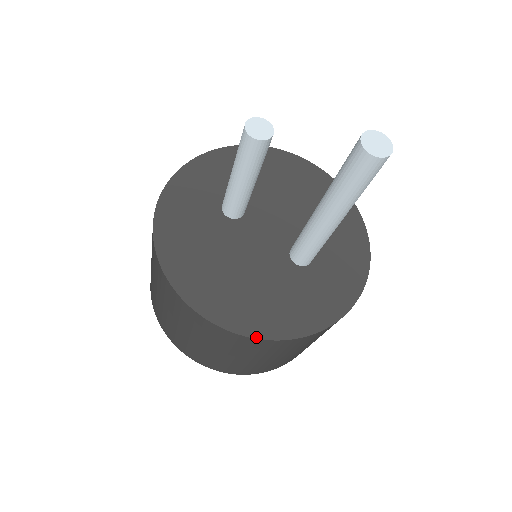
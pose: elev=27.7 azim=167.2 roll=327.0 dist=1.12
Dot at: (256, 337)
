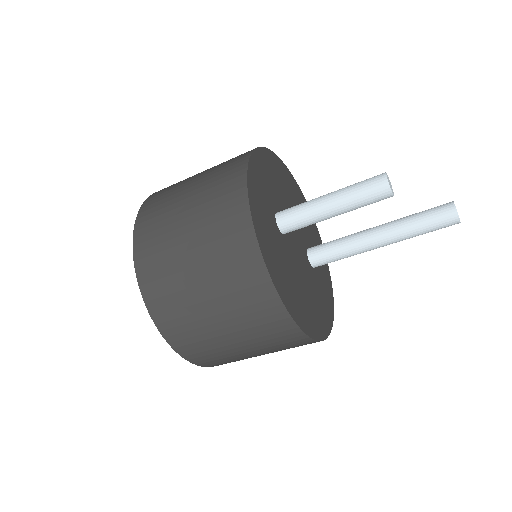
Dot at: (325, 338)
